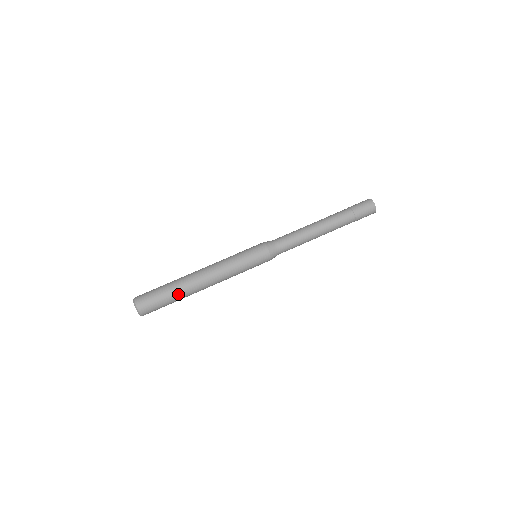
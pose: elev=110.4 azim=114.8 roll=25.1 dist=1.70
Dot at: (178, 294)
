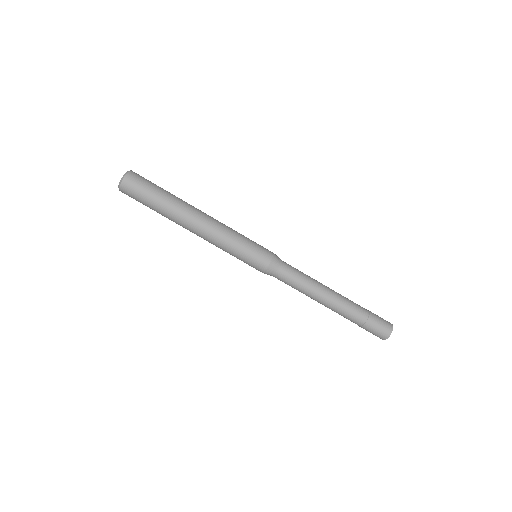
Dot at: (167, 204)
